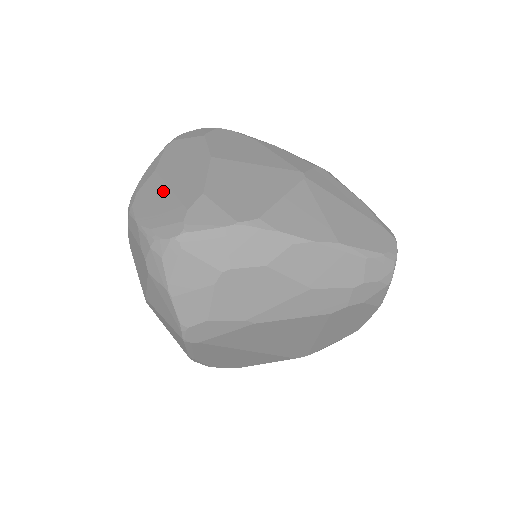
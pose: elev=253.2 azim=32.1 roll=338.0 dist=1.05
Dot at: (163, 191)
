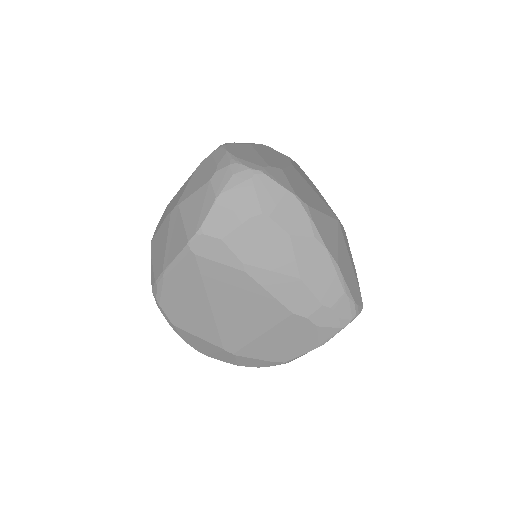
Dot at: (254, 152)
